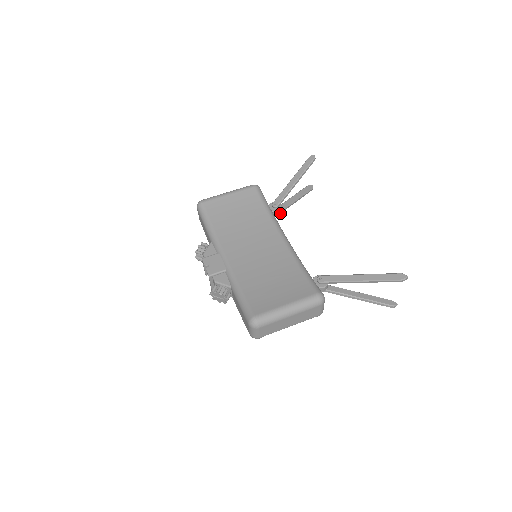
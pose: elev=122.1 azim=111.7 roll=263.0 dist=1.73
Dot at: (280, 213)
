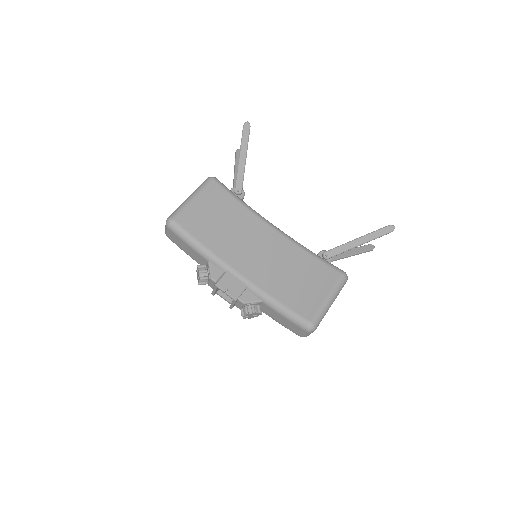
Dot at: occluded
